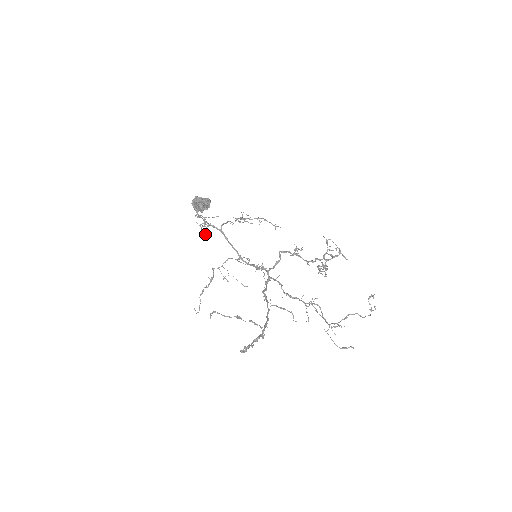
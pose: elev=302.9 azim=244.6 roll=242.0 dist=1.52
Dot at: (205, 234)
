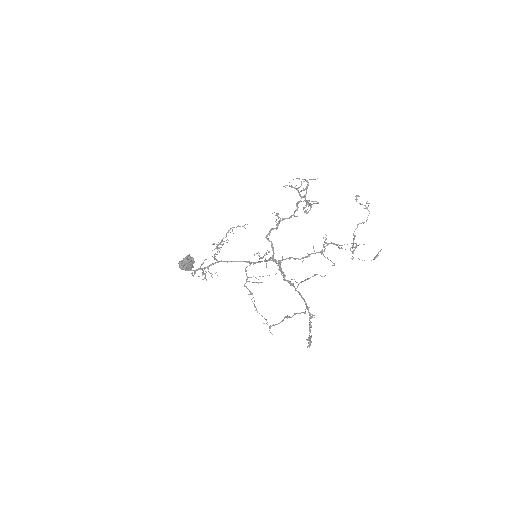
Dot at: occluded
